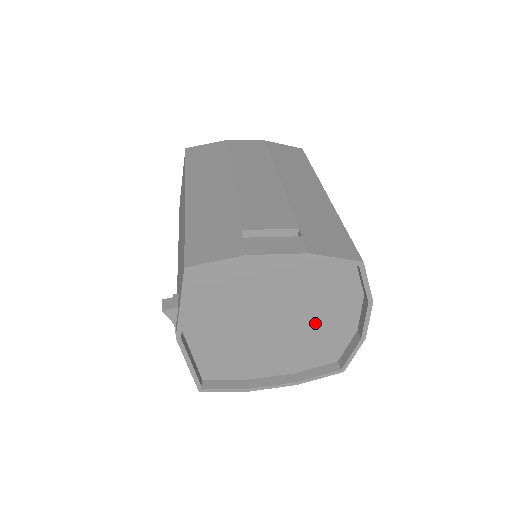
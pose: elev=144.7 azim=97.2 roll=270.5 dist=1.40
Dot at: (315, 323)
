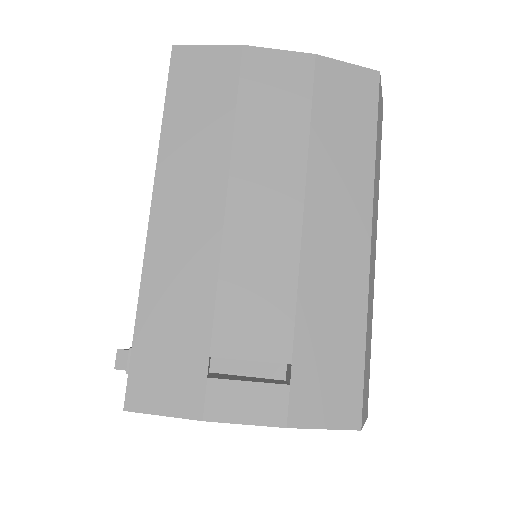
Dot at: occluded
